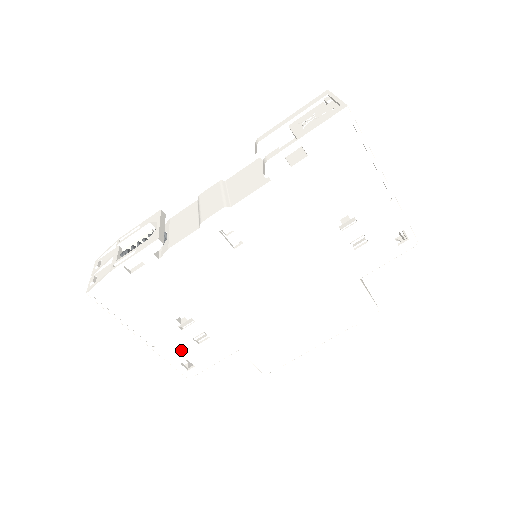
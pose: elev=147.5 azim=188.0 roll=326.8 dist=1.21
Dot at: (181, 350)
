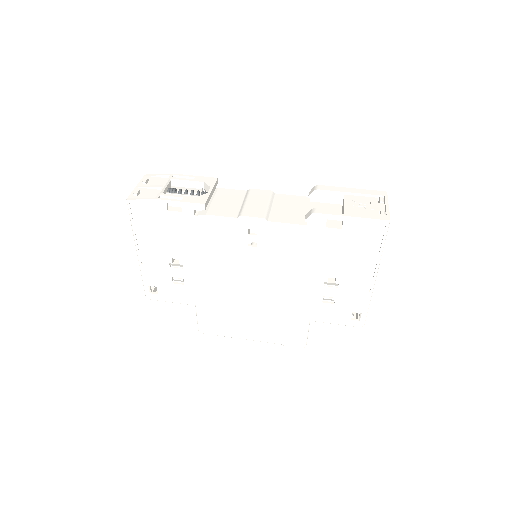
Dot at: (158, 278)
